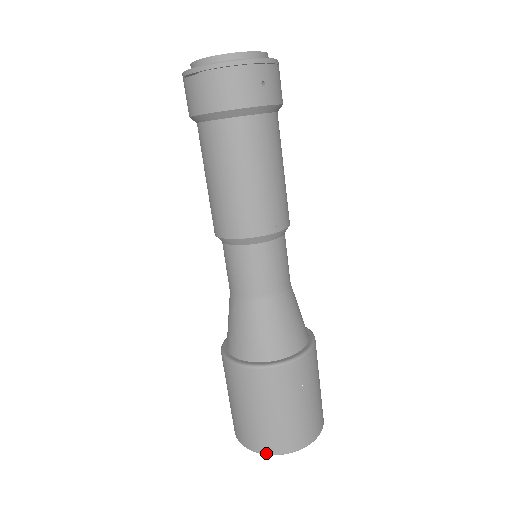
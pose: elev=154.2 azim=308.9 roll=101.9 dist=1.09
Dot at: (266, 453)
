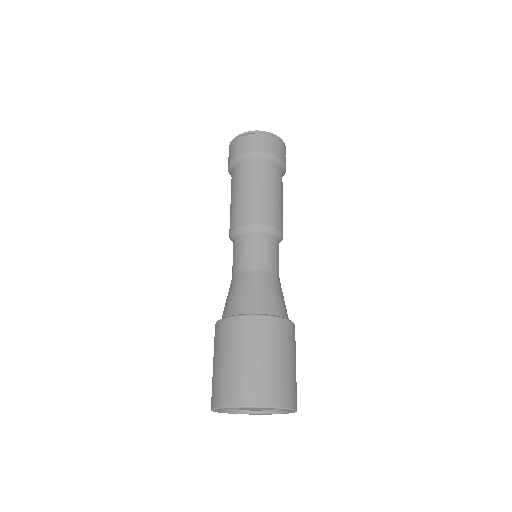
Dot at: (268, 405)
